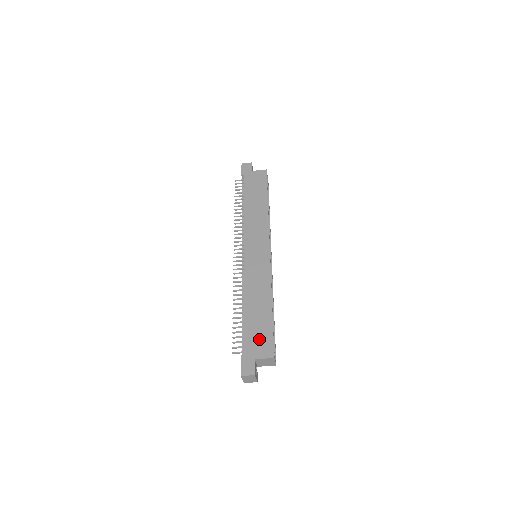
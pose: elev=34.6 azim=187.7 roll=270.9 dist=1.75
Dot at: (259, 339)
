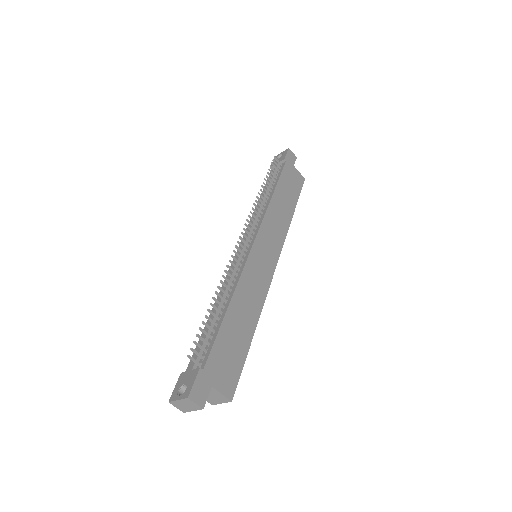
Dot at: (227, 363)
